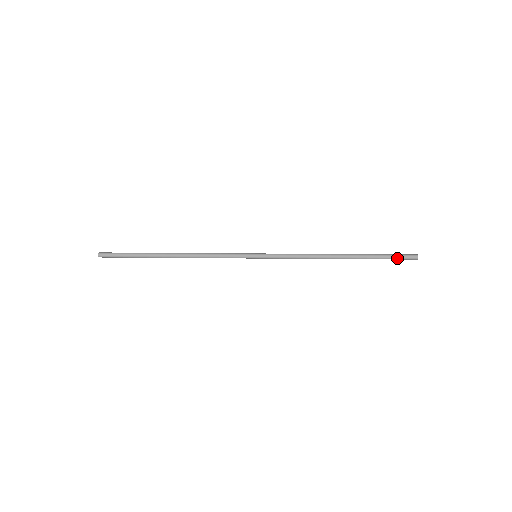
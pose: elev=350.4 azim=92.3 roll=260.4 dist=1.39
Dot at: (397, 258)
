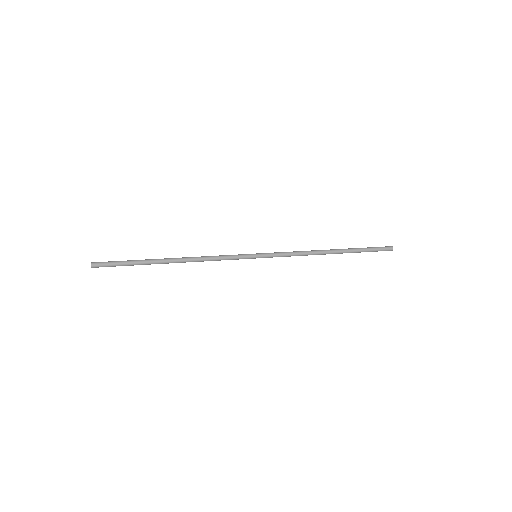
Dot at: (377, 250)
